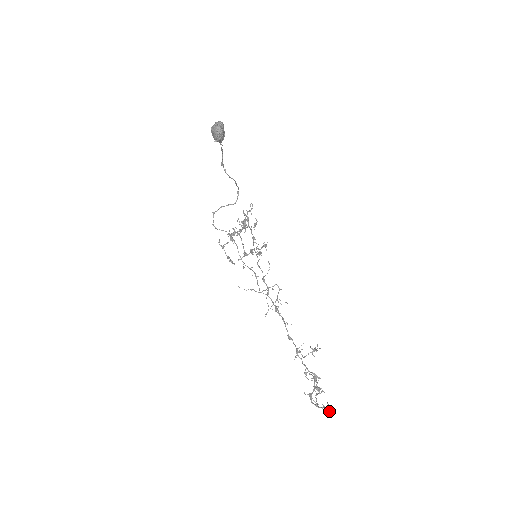
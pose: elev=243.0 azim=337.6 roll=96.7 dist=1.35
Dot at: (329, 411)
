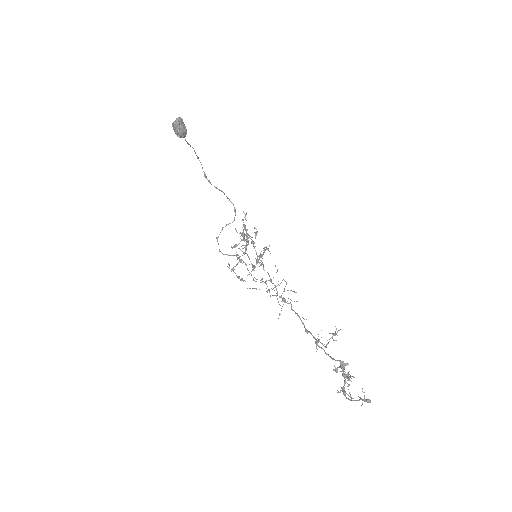
Dot at: (365, 399)
